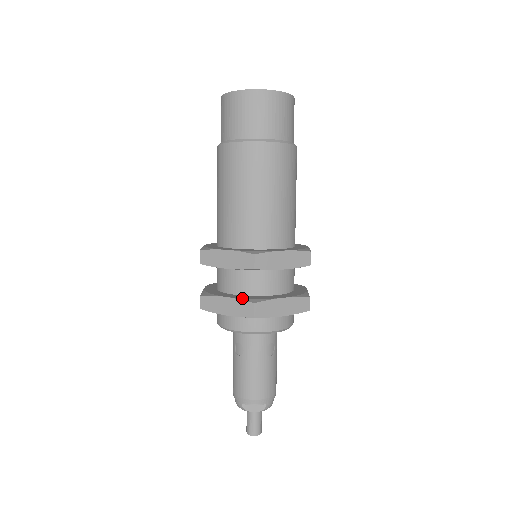
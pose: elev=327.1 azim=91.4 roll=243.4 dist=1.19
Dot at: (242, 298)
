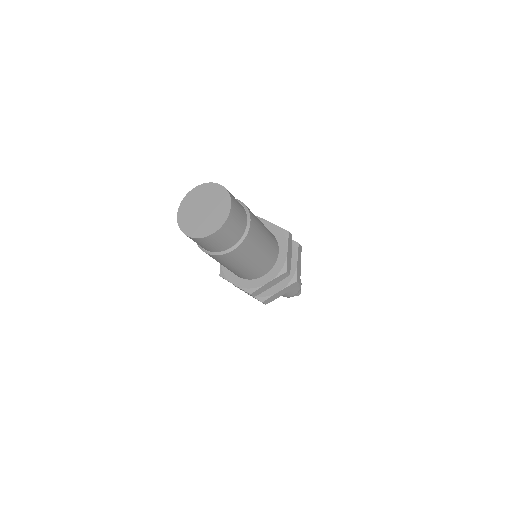
Dot at: (287, 285)
